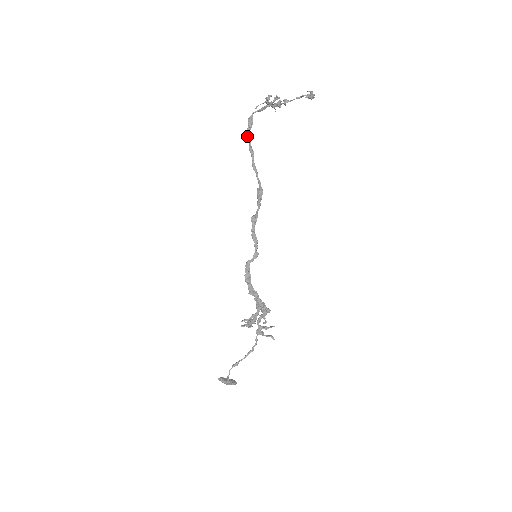
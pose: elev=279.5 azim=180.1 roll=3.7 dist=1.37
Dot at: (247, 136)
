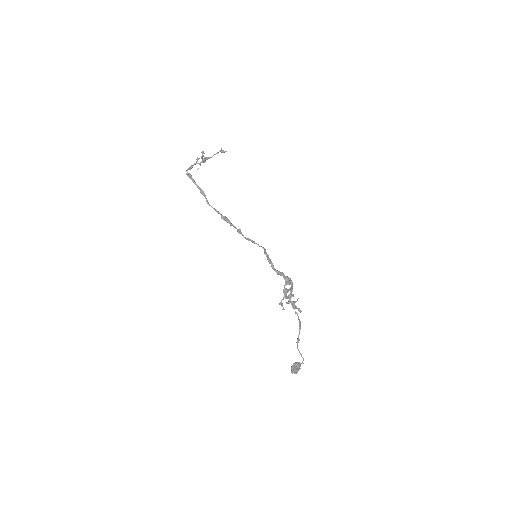
Dot at: (195, 183)
